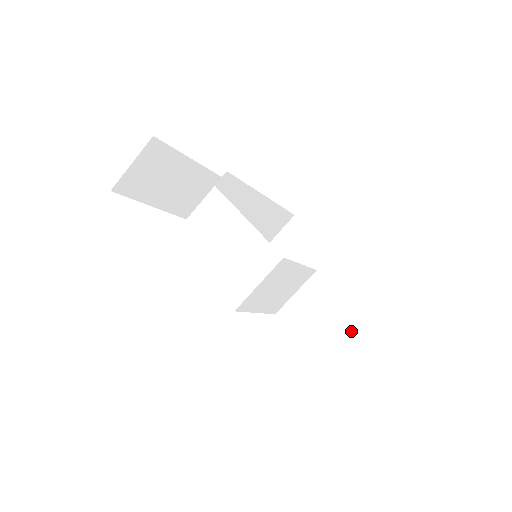
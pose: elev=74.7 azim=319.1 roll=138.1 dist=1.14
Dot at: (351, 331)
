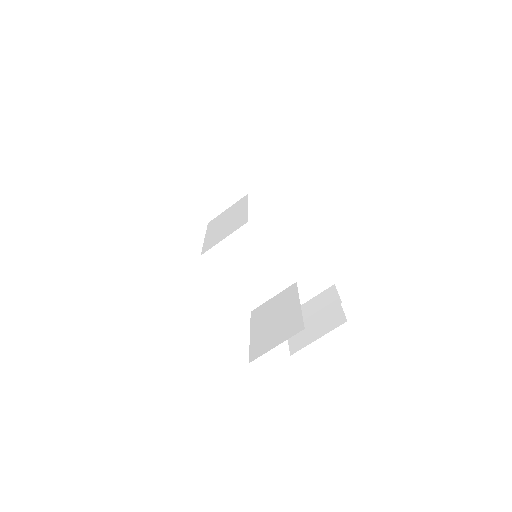
Dot at: (287, 321)
